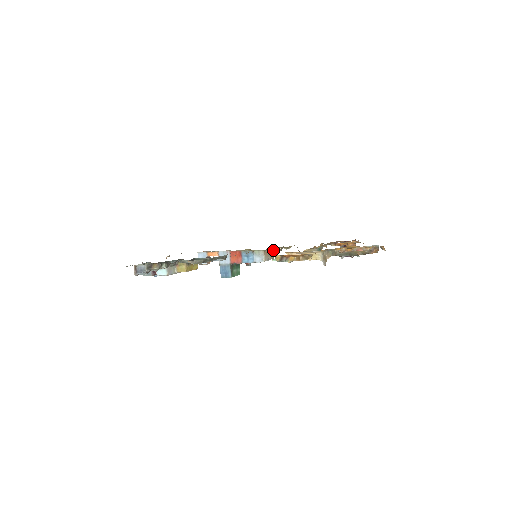
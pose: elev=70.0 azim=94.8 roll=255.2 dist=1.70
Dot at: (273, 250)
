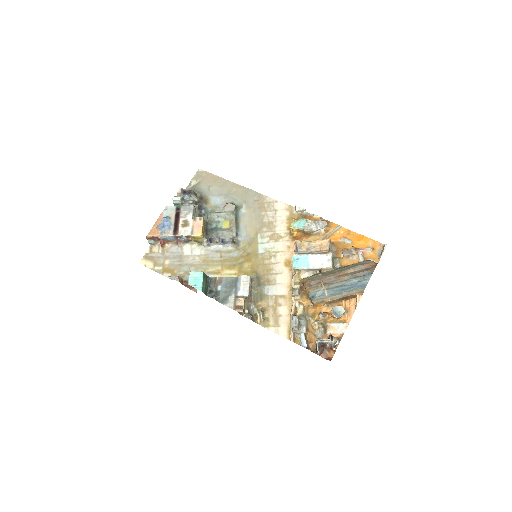
Dot at: (247, 307)
